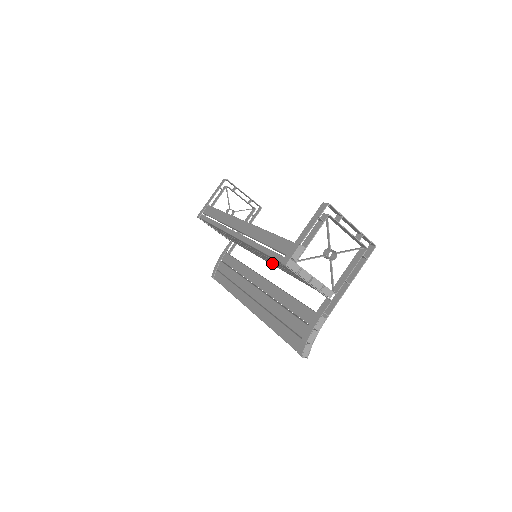
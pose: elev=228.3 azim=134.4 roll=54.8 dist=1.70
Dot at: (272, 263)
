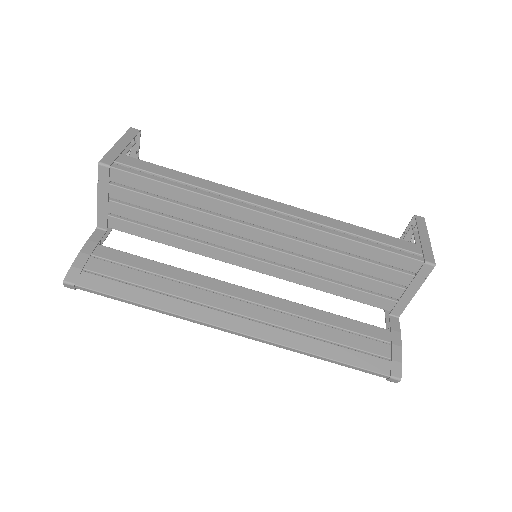
Dot at: (291, 269)
